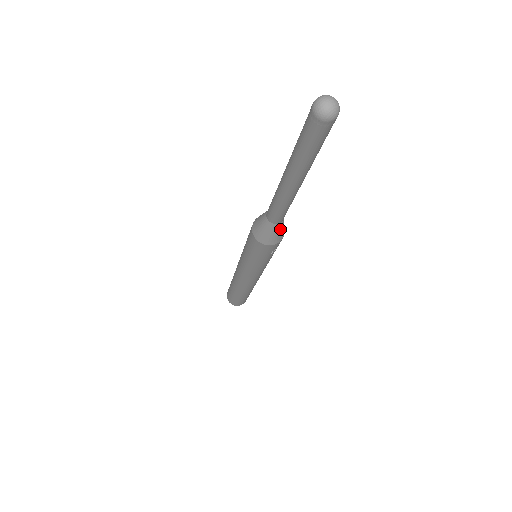
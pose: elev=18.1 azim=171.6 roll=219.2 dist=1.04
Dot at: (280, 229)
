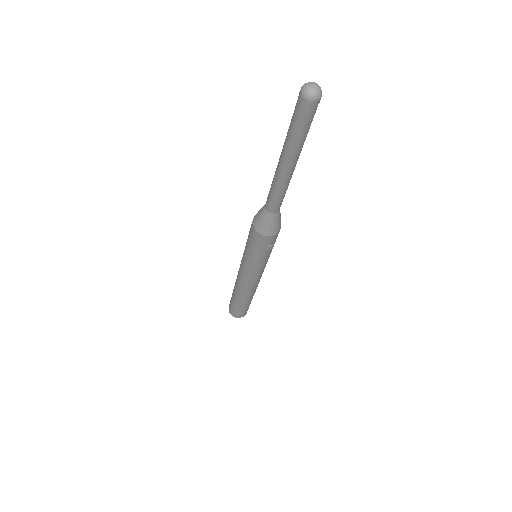
Dot at: (276, 220)
